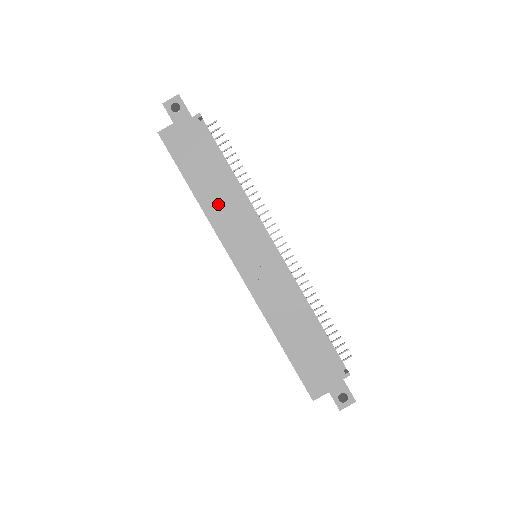
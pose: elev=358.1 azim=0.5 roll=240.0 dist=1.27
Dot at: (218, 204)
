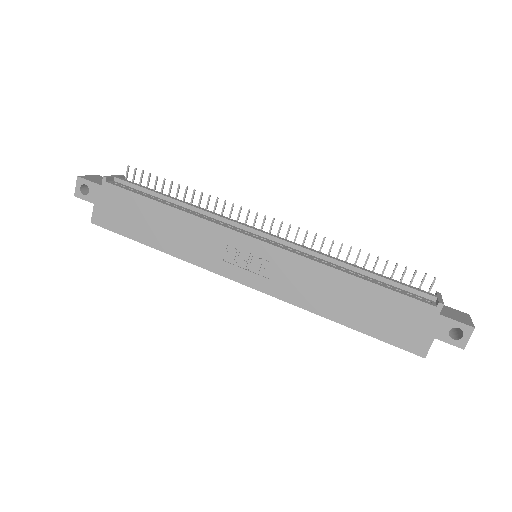
Dot at: (181, 241)
